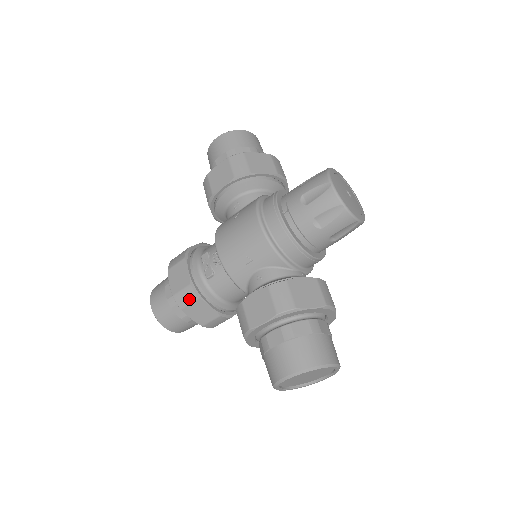
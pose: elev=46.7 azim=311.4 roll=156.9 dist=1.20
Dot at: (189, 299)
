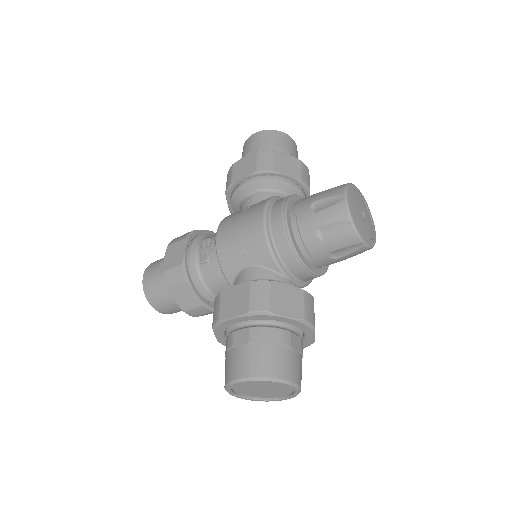
Dot at: (177, 279)
